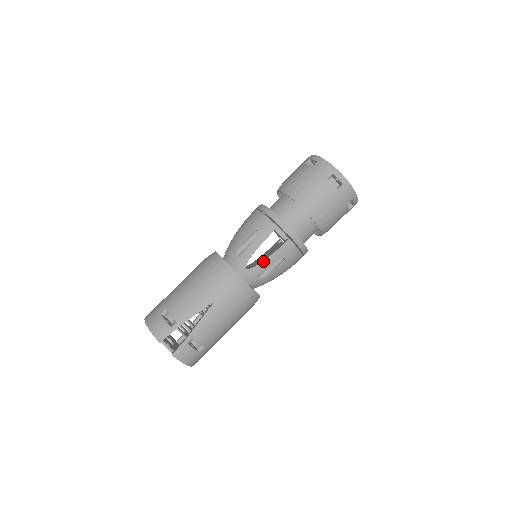
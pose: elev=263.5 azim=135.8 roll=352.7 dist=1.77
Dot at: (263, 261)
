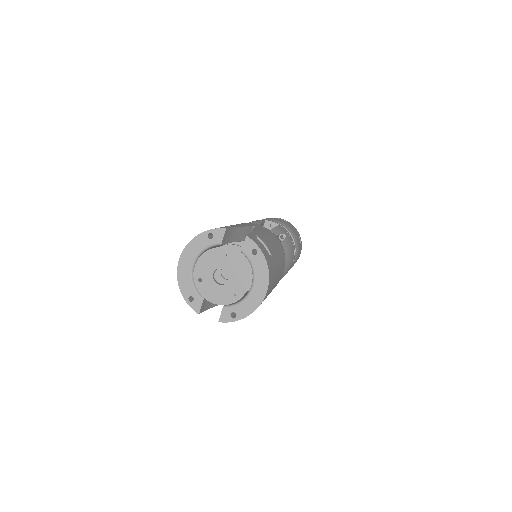
Dot at: (271, 229)
